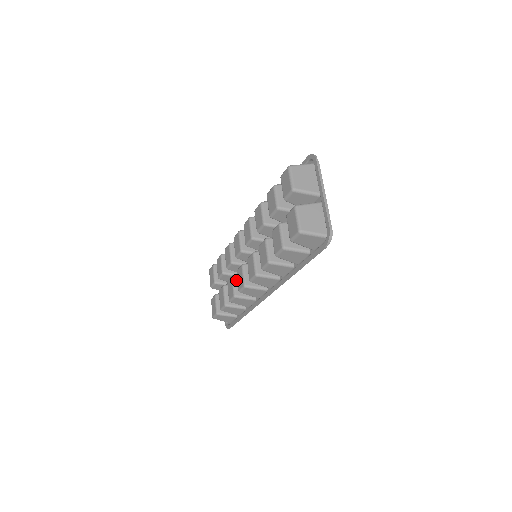
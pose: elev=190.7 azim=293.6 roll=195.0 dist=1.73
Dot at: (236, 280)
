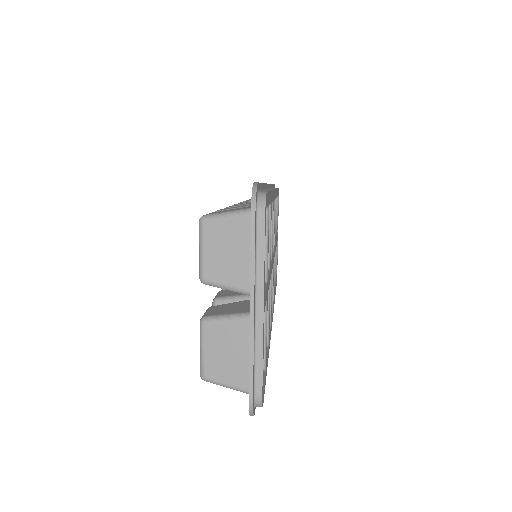
Dot at: occluded
